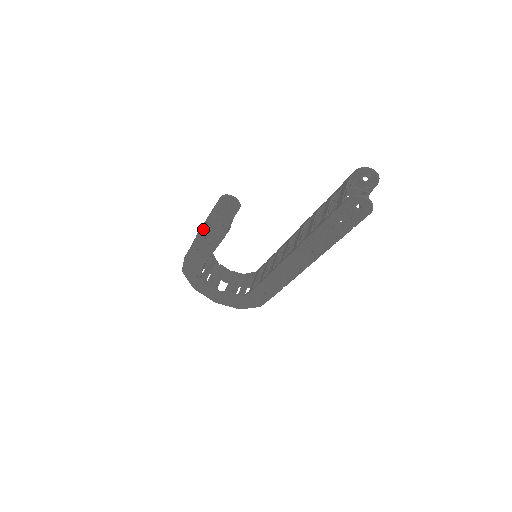
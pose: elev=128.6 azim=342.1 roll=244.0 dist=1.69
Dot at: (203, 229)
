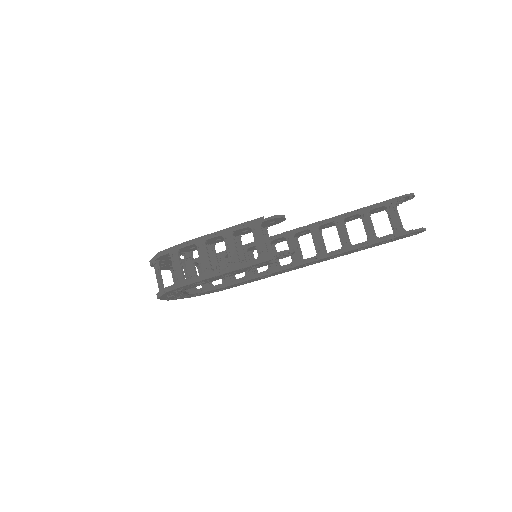
Dot at: (262, 262)
